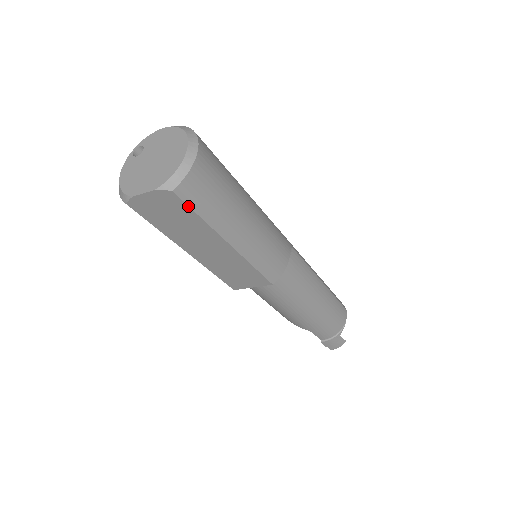
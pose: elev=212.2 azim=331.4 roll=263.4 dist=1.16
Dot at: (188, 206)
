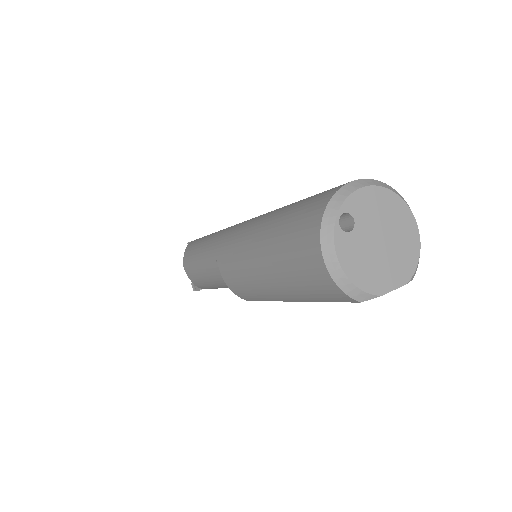
Dot at: occluded
